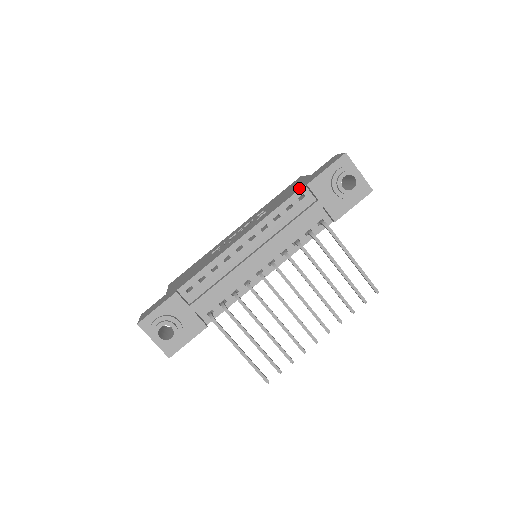
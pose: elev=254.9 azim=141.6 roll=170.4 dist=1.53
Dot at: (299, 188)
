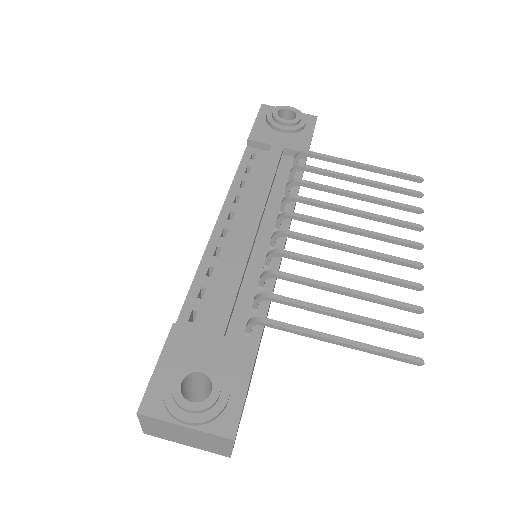
Dot at: occluded
